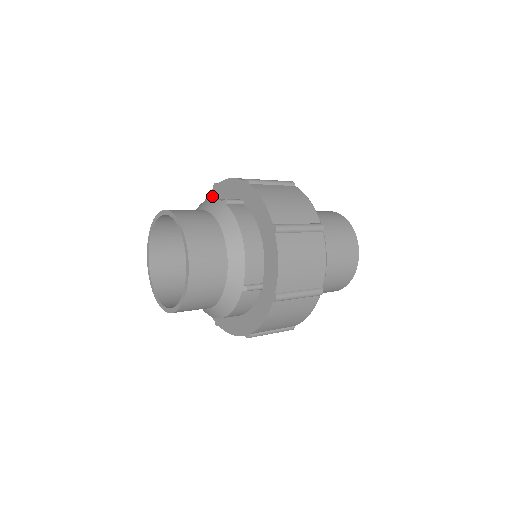
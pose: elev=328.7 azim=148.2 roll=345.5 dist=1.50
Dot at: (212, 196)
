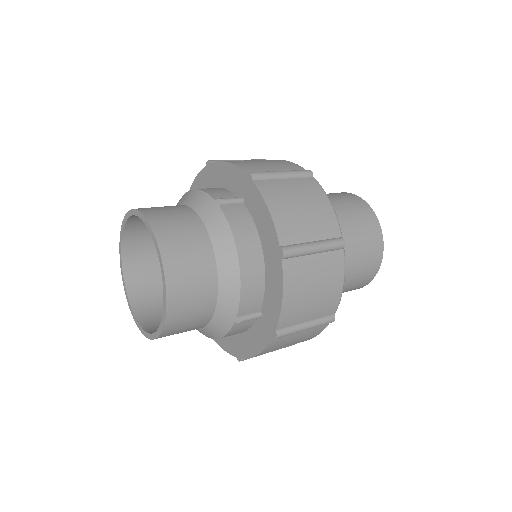
Dot at: (205, 175)
